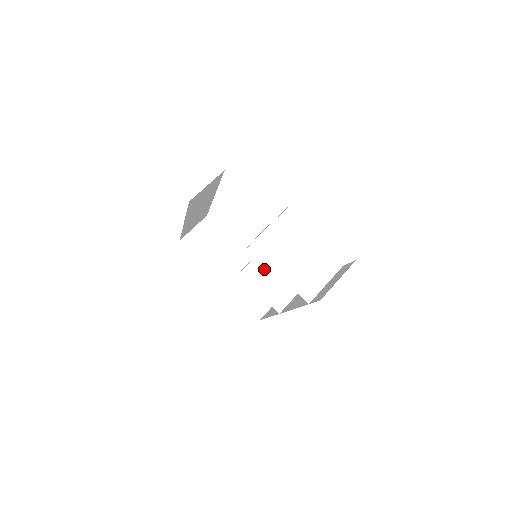
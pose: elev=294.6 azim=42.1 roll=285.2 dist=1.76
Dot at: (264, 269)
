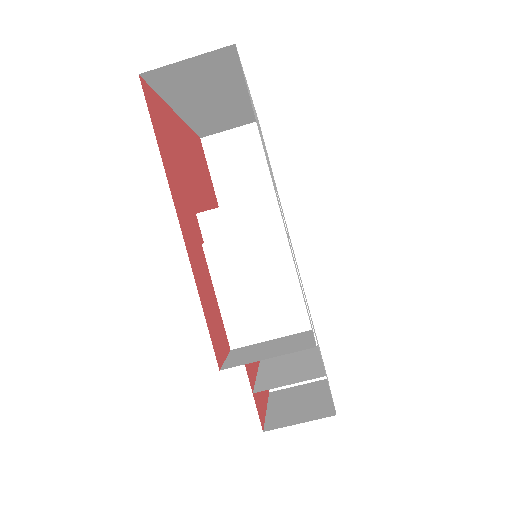
Dot at: occluded
